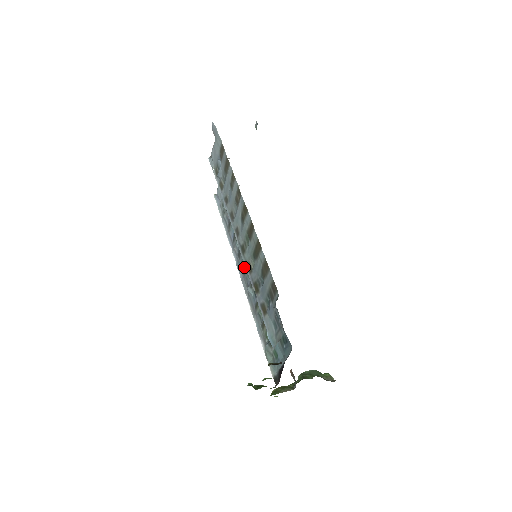
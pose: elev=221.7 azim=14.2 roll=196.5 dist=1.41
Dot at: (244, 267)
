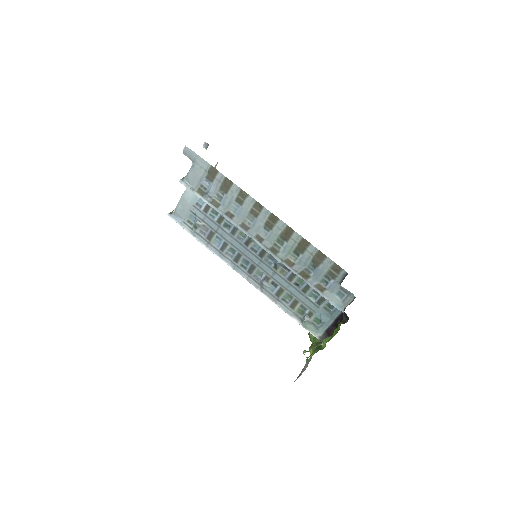
Dot at: (249, 268)
